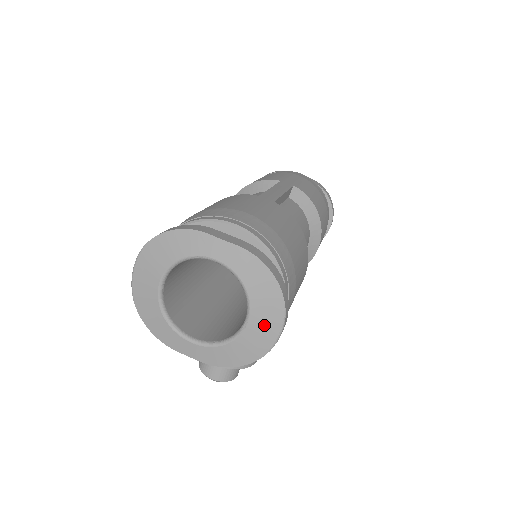
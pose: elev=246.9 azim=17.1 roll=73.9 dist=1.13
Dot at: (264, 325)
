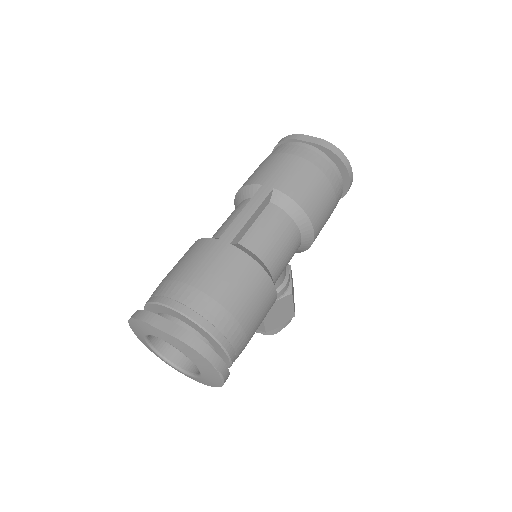
Dot at: (210, 374)
